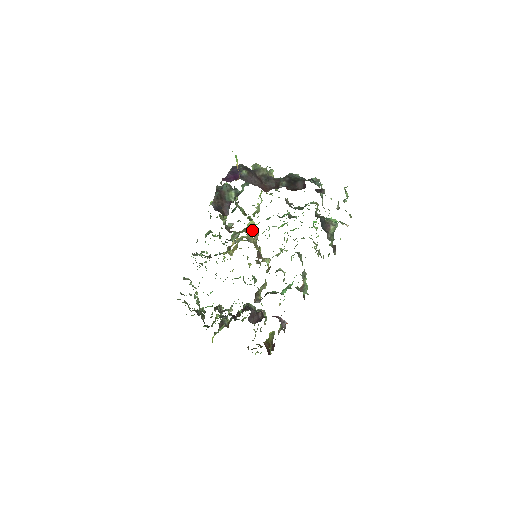
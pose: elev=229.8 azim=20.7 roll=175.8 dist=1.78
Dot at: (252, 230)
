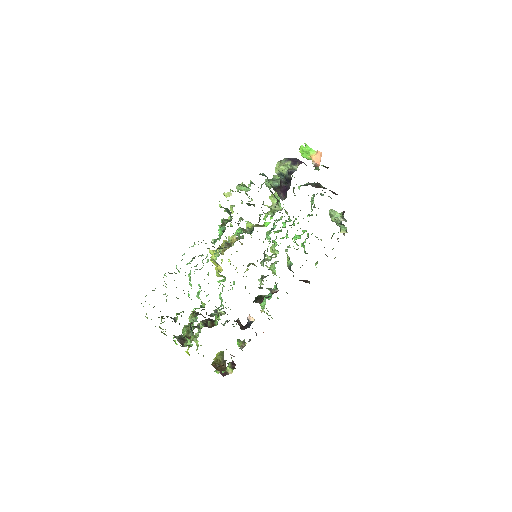
Dot at: occluded
